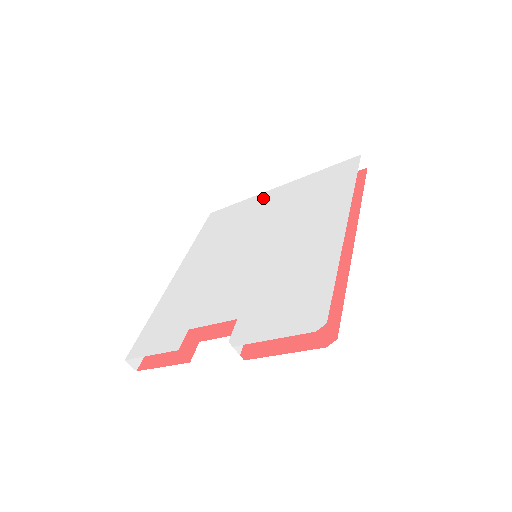
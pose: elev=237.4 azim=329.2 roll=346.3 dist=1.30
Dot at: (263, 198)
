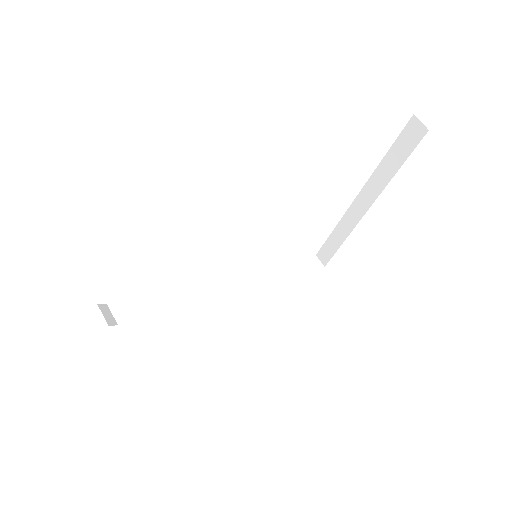
Dot at: occluded
